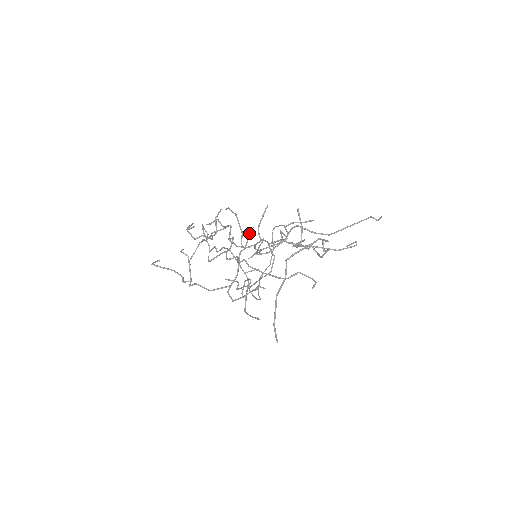
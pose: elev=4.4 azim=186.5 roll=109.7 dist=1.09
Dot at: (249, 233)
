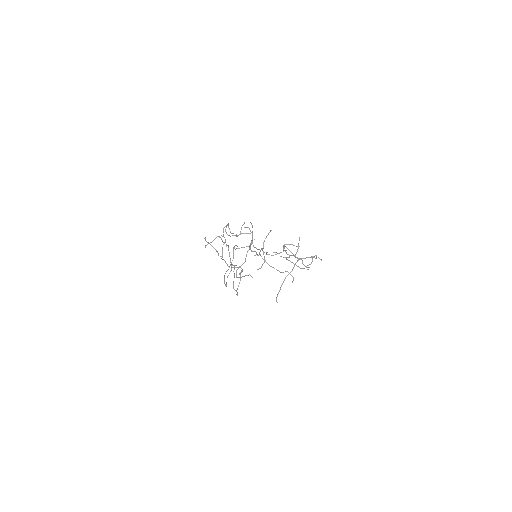
Dot at: occluded
